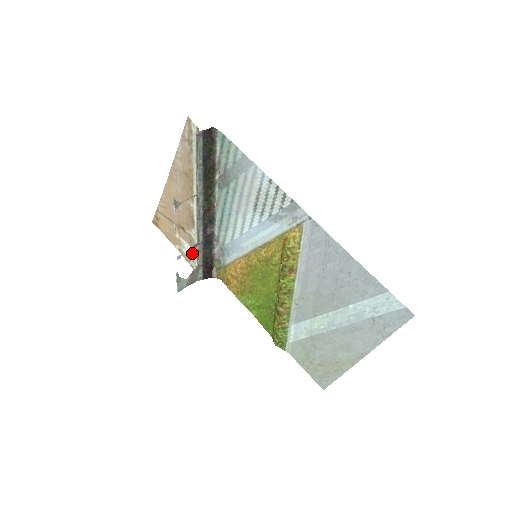
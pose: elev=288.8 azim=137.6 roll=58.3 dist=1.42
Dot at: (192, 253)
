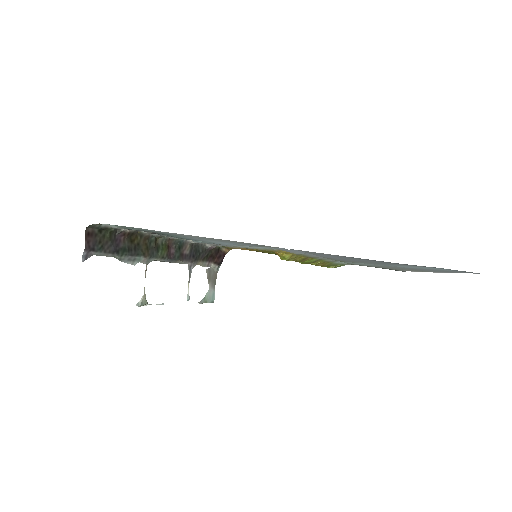
Dot at: occluded
